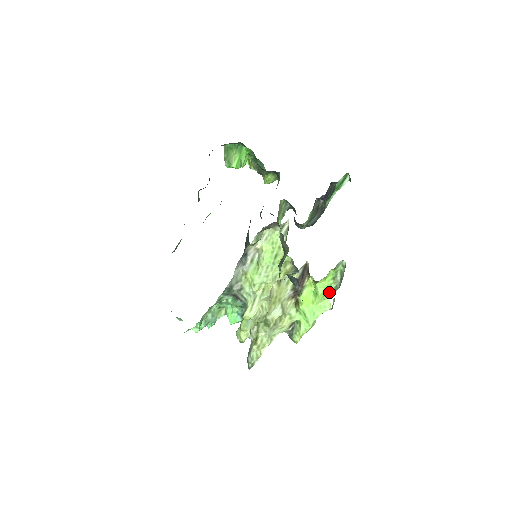
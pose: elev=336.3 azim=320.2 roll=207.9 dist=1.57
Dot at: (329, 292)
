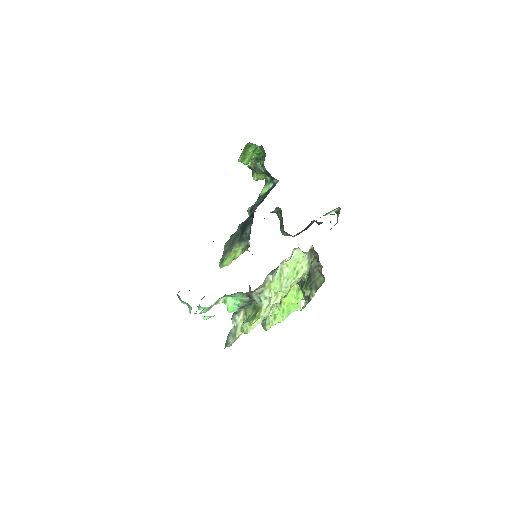
Dot at: occluded
